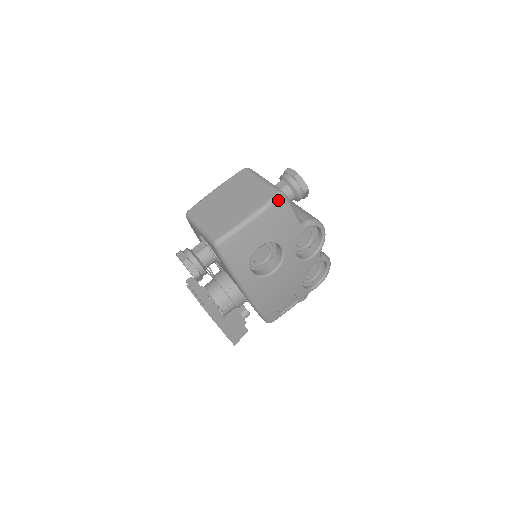
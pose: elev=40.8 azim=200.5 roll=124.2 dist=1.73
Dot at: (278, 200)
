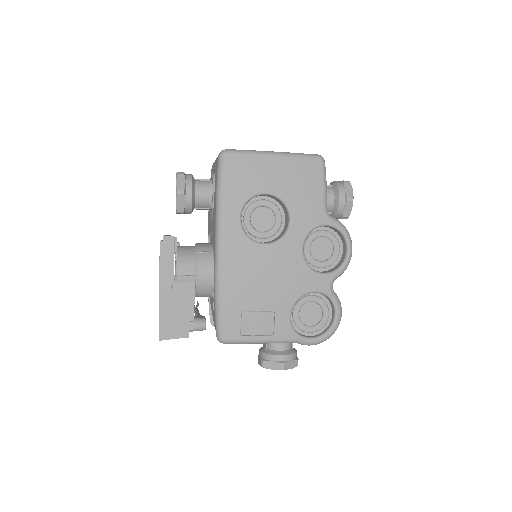
Dot at: (314, 158)
